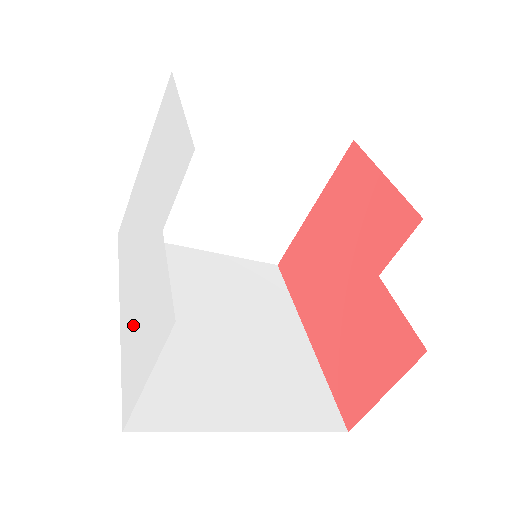
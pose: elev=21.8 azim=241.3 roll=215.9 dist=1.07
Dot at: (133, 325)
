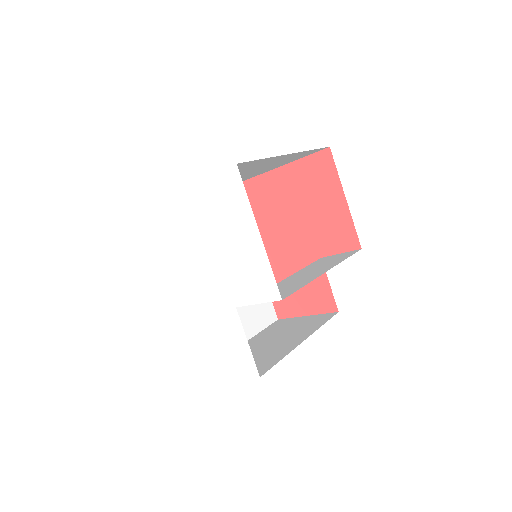
Dot at: (195, 329)
